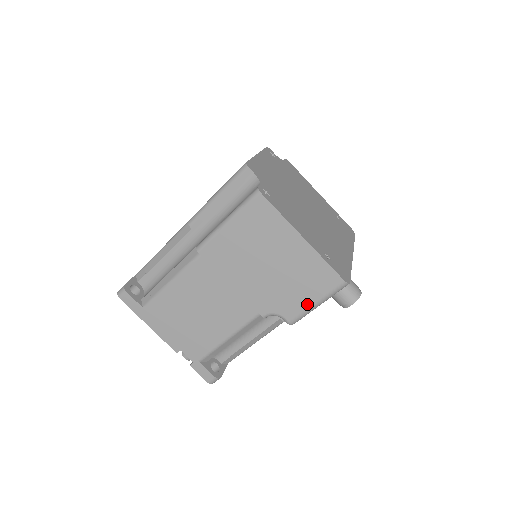
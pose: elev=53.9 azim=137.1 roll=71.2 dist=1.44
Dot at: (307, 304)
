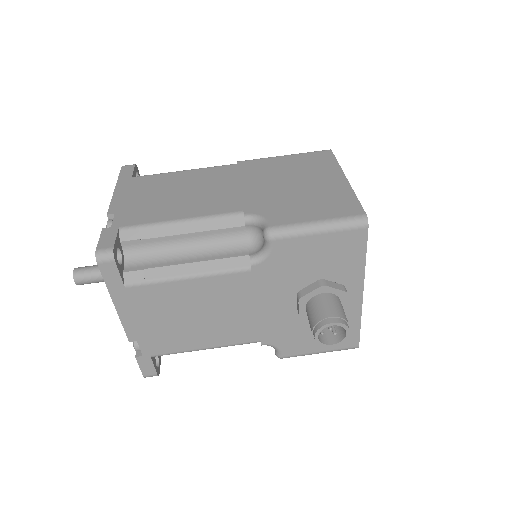
Dot at: (306, 219)
